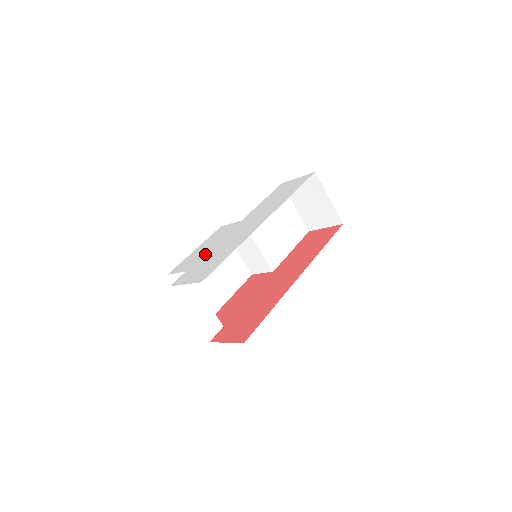
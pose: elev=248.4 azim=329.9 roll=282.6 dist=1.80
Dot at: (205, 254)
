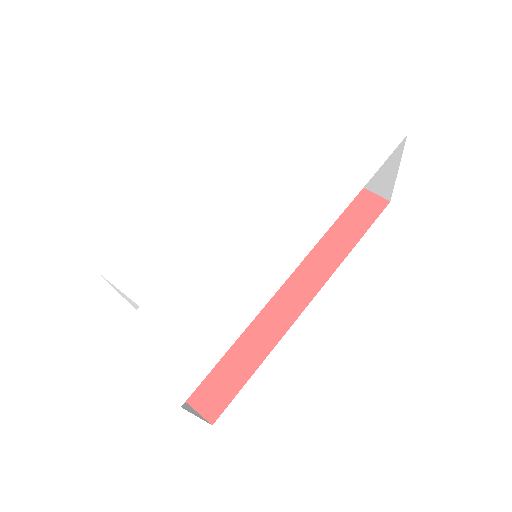
Dot at: (179, 270)
